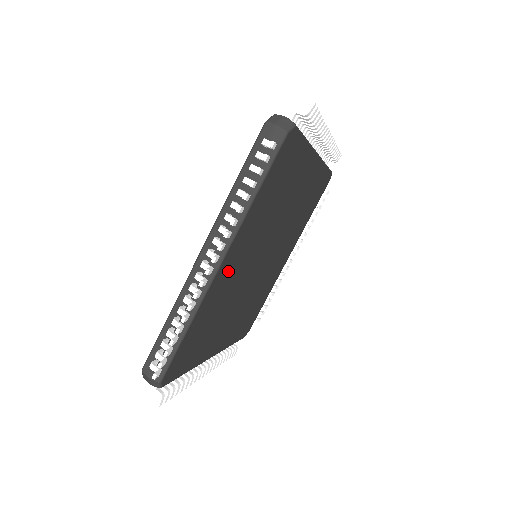
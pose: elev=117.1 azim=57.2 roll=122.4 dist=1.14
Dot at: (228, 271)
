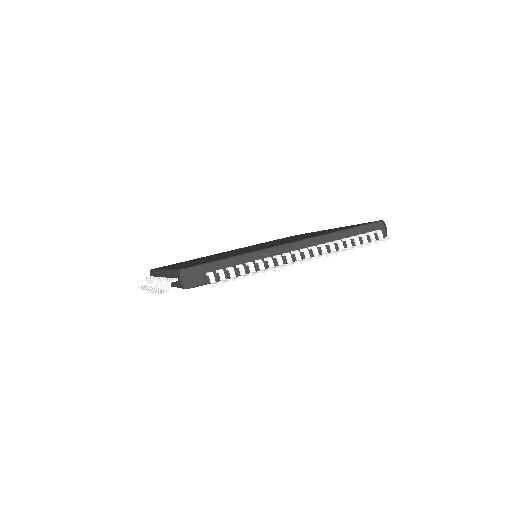
Dot at: occluded
